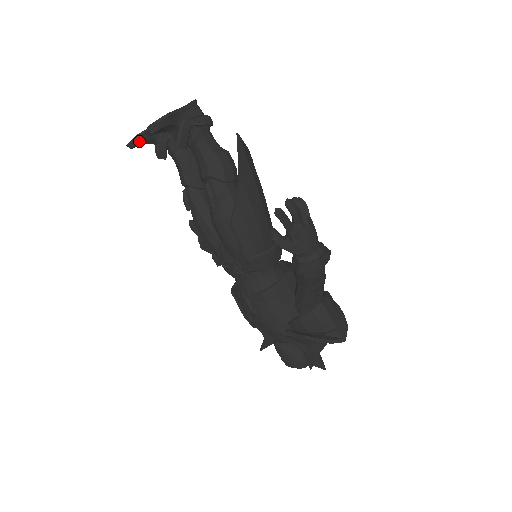
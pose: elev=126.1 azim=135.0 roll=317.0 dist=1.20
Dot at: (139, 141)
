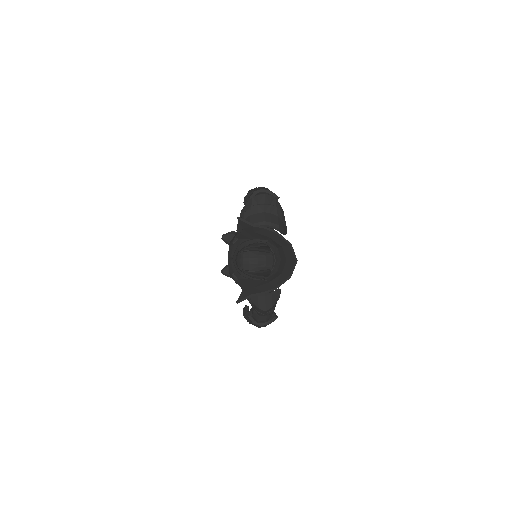
Dot at: (227, 267)
